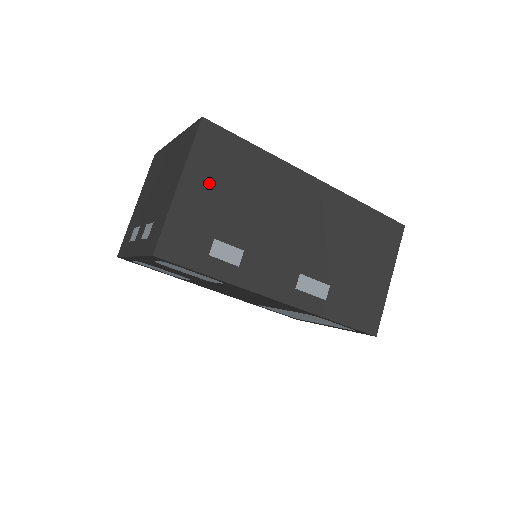
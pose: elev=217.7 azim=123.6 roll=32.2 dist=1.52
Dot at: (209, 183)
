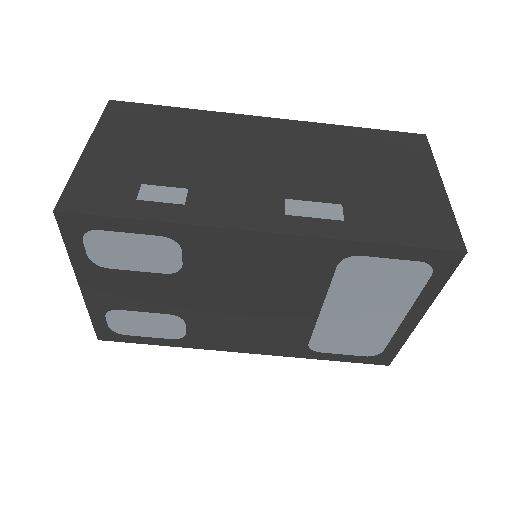
Dot at: (126, 142)
